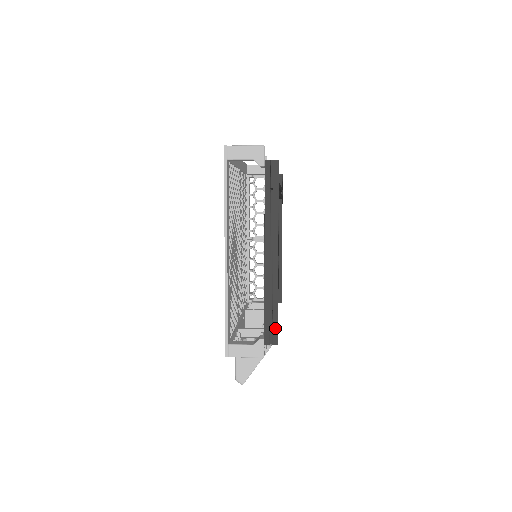
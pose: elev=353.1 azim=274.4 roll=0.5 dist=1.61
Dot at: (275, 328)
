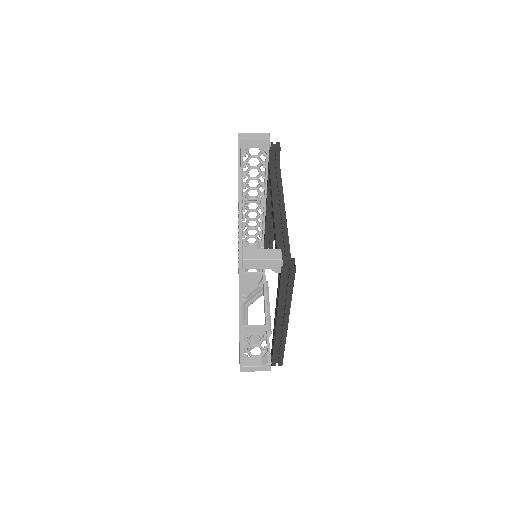
Dot at: (281, 359)
